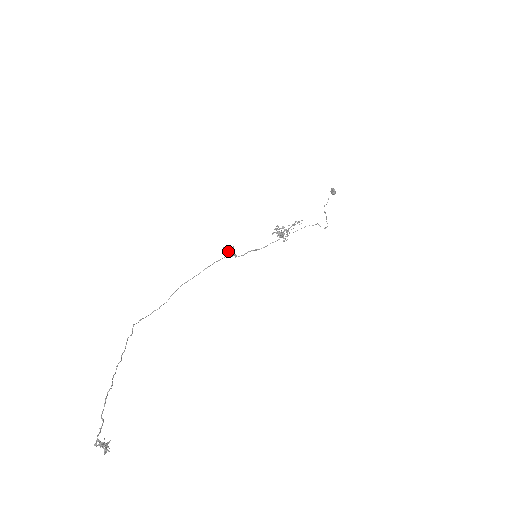
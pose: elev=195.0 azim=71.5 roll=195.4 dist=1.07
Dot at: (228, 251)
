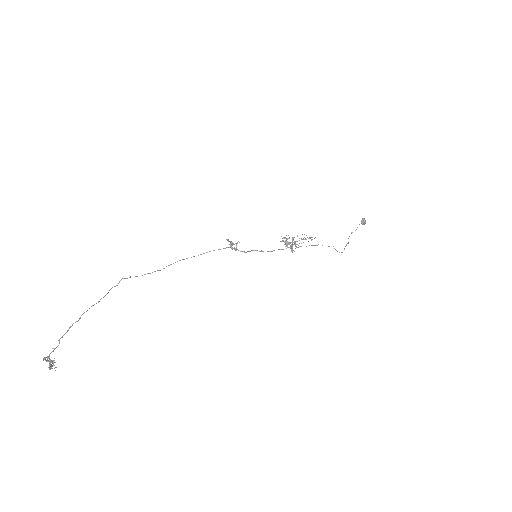
Dot at: occluded
